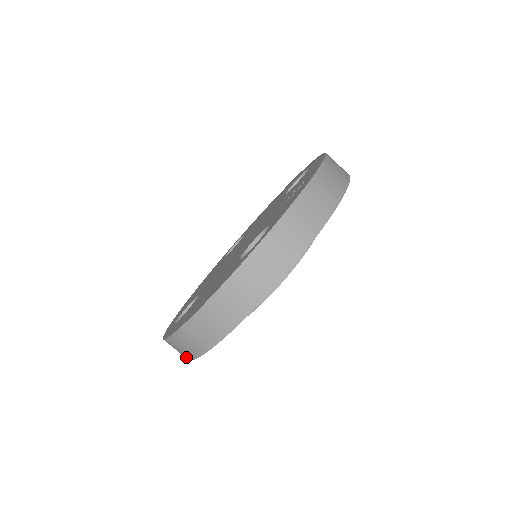
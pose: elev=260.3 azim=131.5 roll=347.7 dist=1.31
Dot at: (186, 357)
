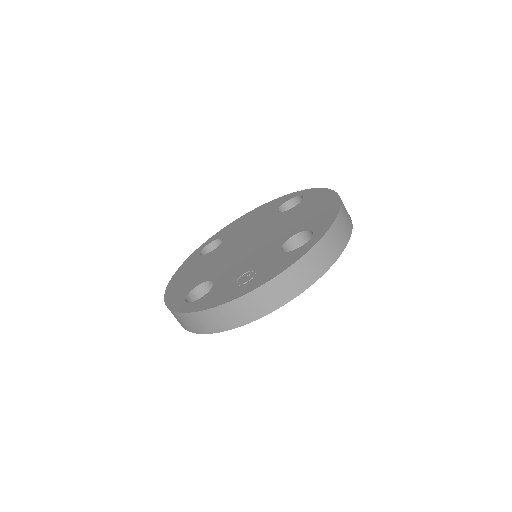
Dot at: occluded
